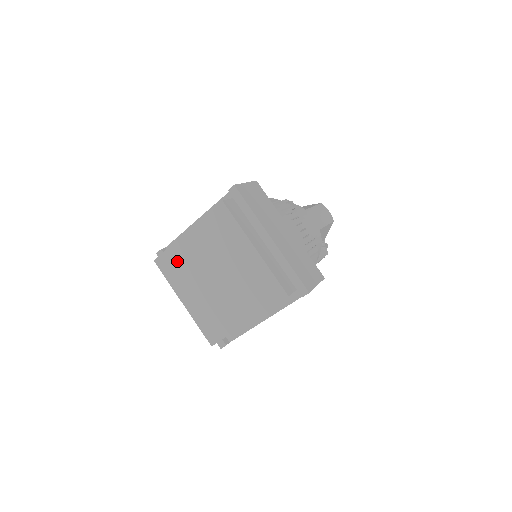
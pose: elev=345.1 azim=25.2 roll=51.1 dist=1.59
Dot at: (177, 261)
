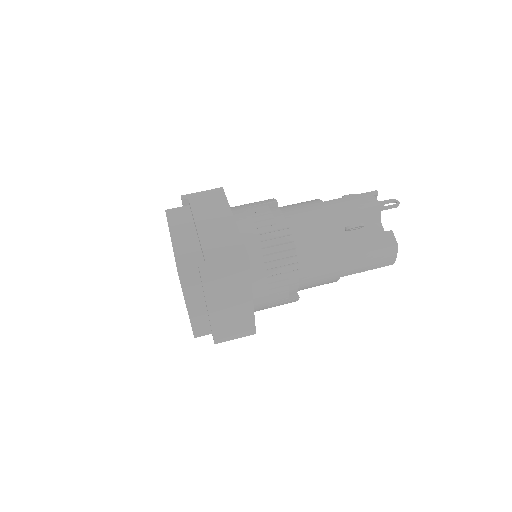
Dot at: occluded
